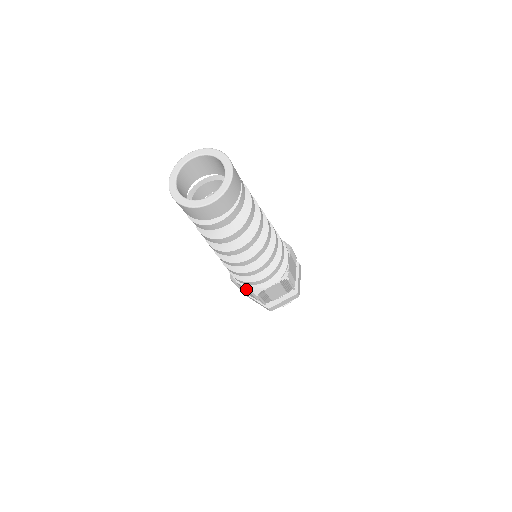
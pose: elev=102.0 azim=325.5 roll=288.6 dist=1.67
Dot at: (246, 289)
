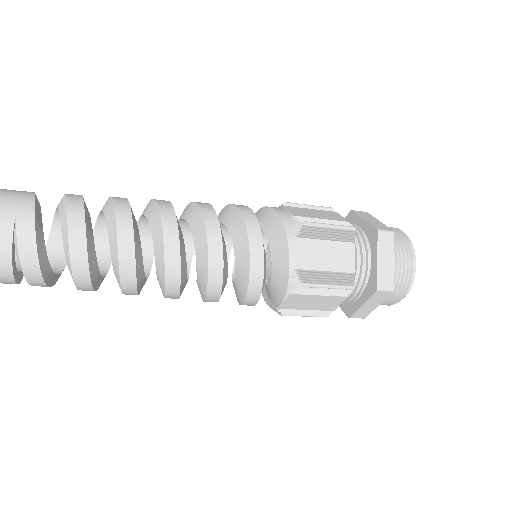
Dot at: occluded
